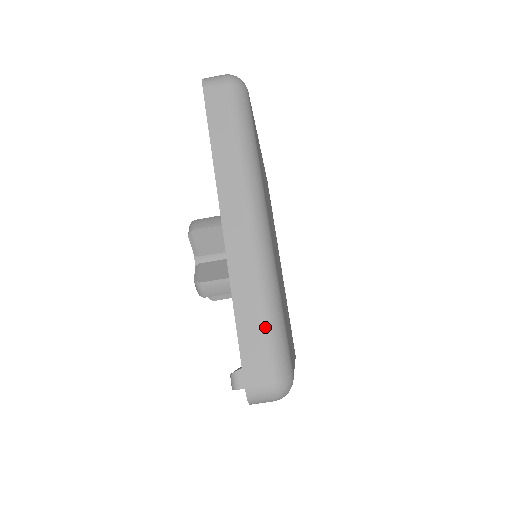
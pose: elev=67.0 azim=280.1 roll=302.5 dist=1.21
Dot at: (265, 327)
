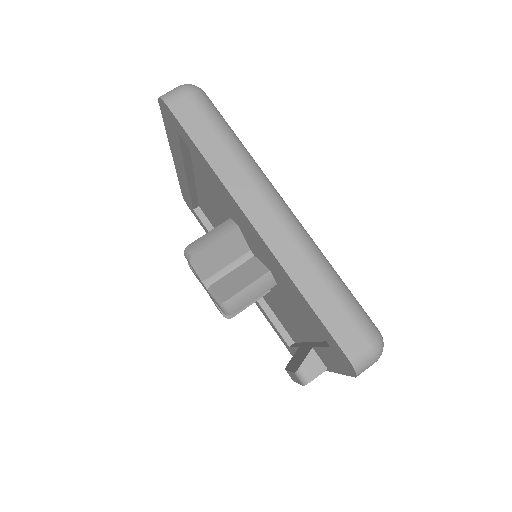
Dot at: (339, 298)
